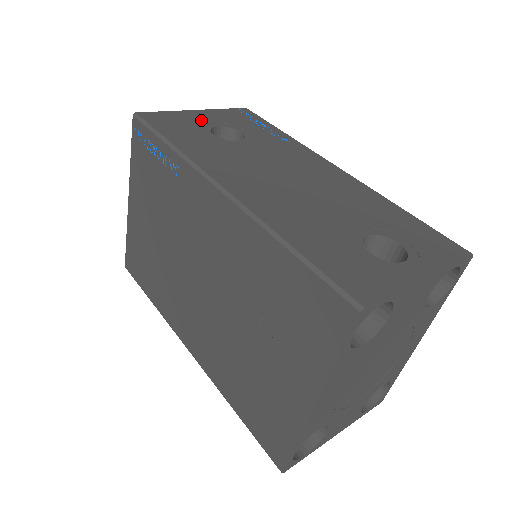
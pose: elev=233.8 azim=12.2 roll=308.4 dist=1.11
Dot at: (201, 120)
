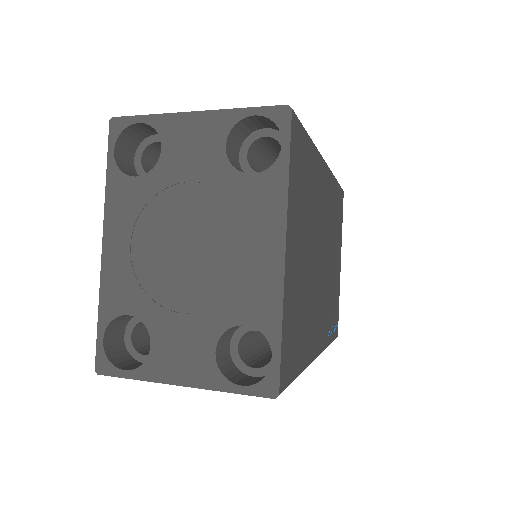
Dot at: occluded
